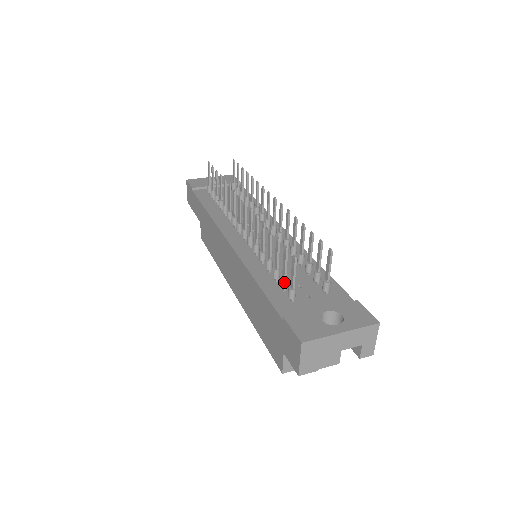
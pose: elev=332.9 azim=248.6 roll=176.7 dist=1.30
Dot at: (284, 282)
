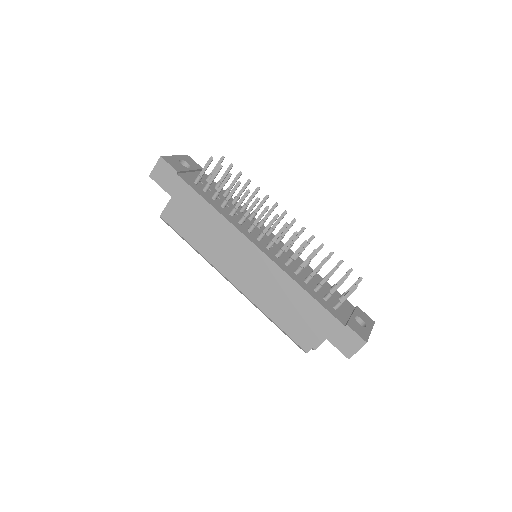
Dot at: occluded
